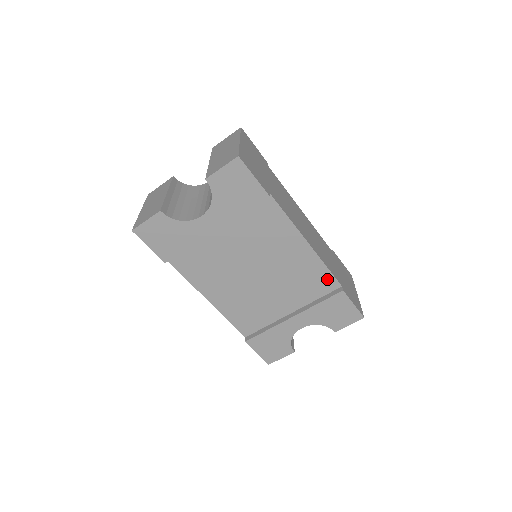
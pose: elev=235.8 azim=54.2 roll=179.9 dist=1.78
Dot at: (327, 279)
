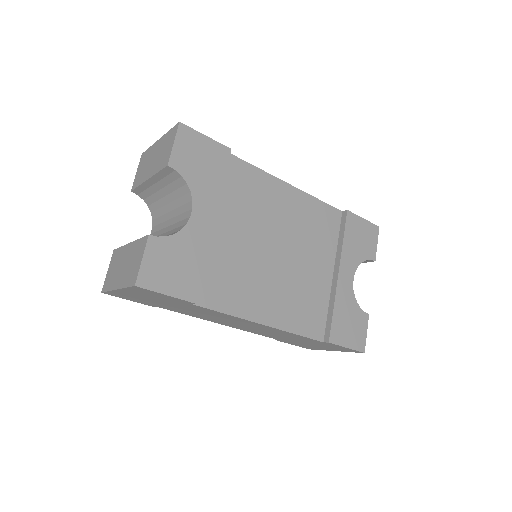
Dot at: (328, 212)
